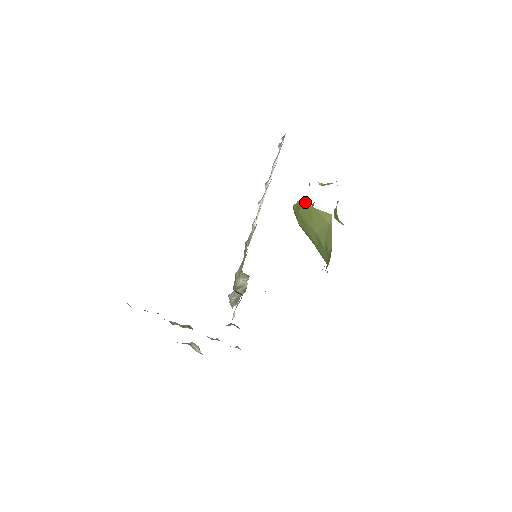
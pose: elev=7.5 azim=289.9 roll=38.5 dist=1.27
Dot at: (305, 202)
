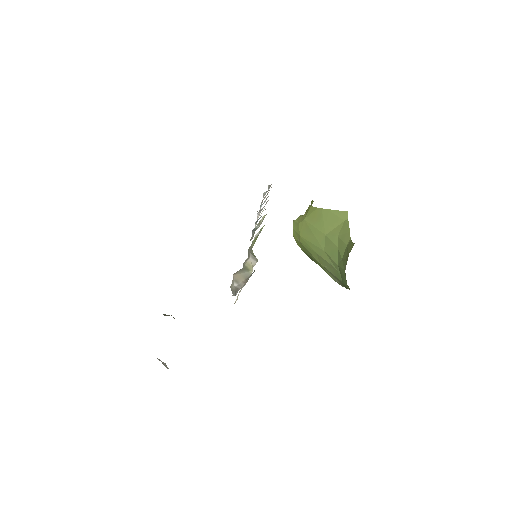
Dot at: (314, 207)
